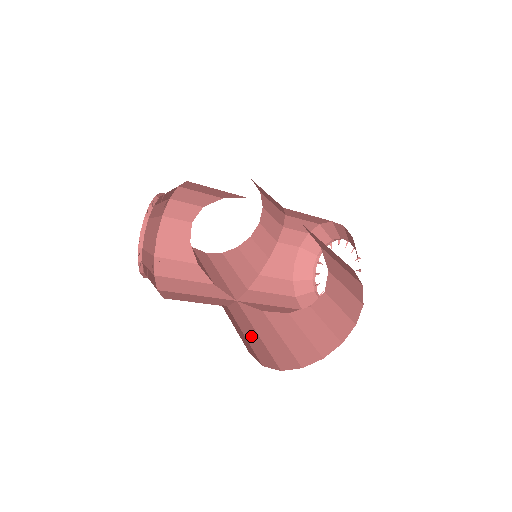
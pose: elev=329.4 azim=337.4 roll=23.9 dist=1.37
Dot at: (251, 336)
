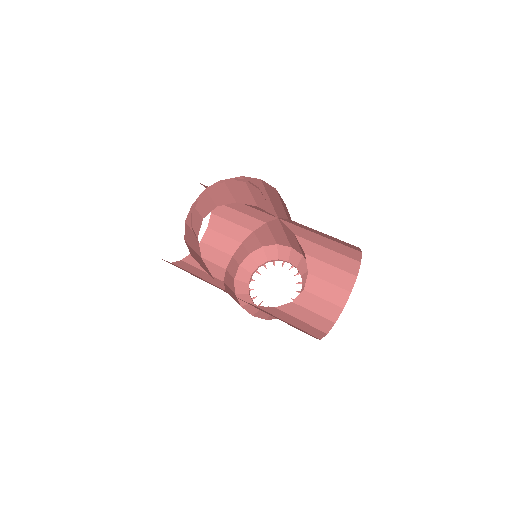
Dot at: occluded
